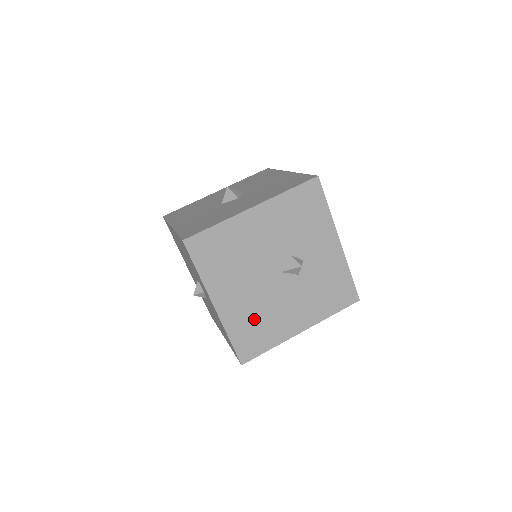
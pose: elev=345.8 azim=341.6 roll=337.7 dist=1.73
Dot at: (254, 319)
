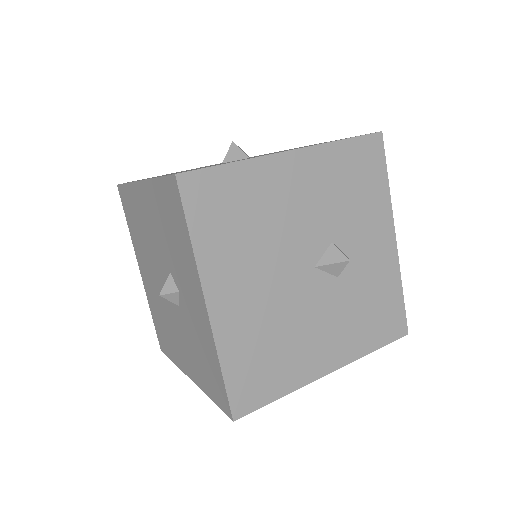
Dot at: (265, 340)
